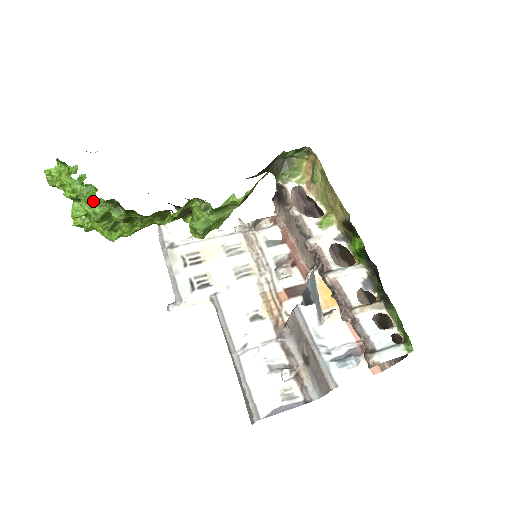
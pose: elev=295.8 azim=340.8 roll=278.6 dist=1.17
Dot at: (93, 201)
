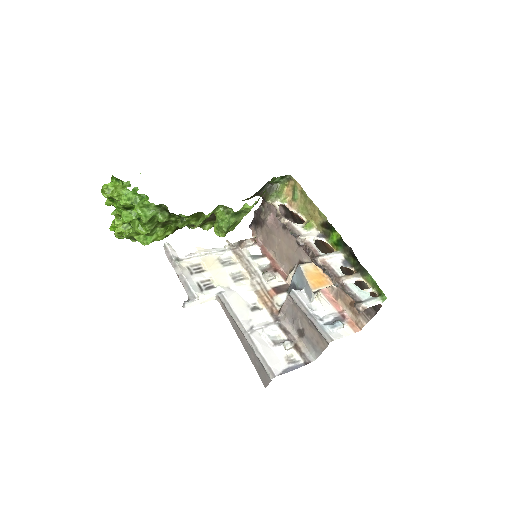
Dot at: (144, 207)
